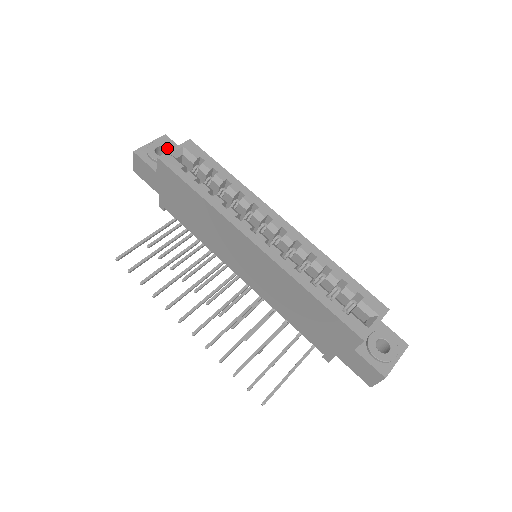
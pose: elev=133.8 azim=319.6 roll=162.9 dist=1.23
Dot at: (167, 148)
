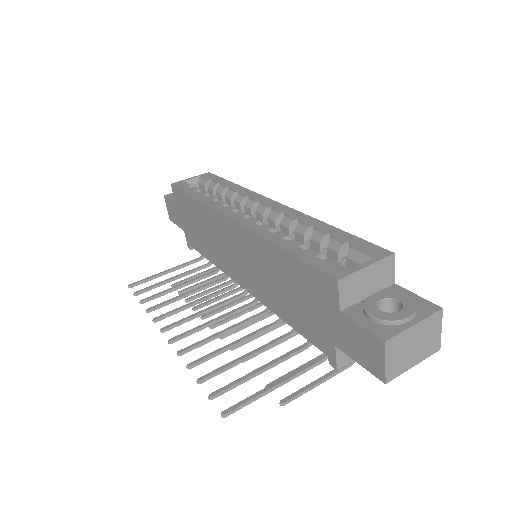
Dot at: occluded
